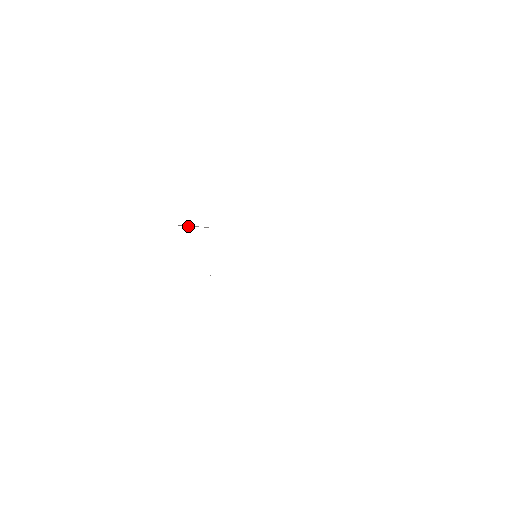
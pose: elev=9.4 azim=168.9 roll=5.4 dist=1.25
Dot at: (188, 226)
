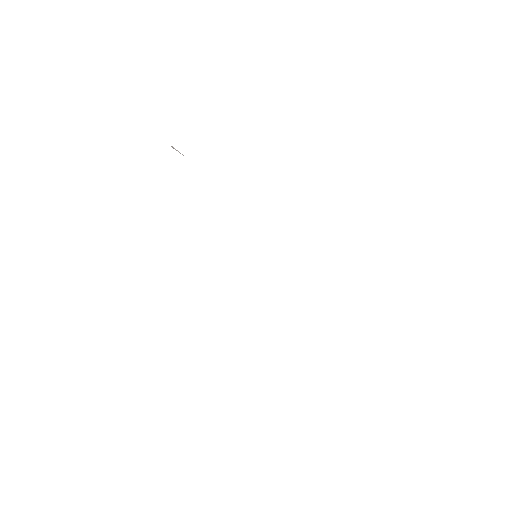
Dot at: (176, 150)
